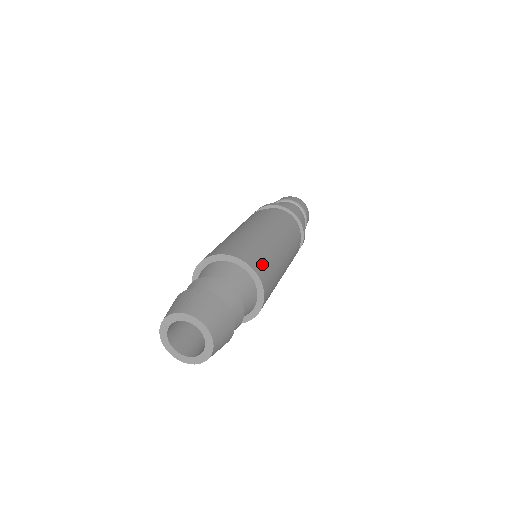
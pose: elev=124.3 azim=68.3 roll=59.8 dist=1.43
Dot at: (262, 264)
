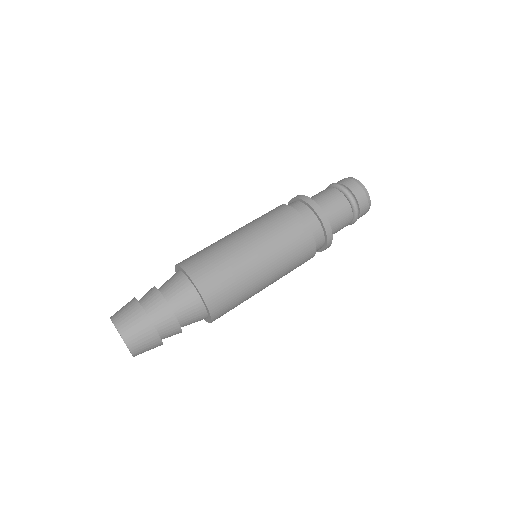
Dot at: (202, 264)
